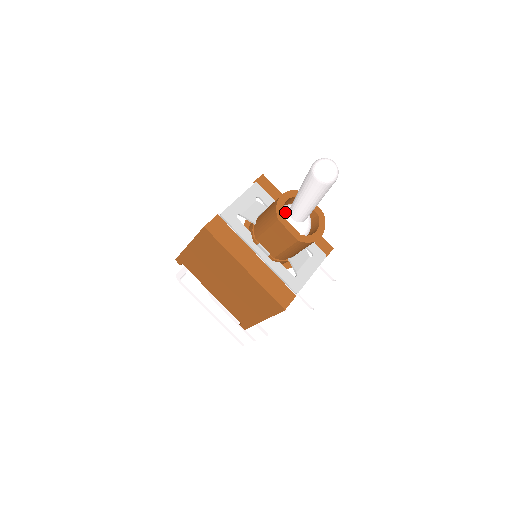
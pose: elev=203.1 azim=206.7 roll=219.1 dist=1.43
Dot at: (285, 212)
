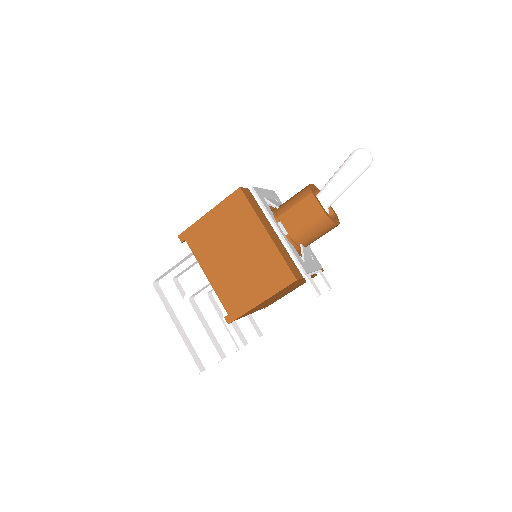
Dot at: occluded
